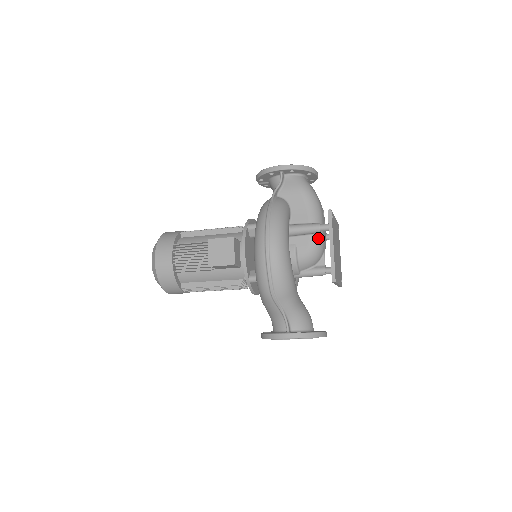
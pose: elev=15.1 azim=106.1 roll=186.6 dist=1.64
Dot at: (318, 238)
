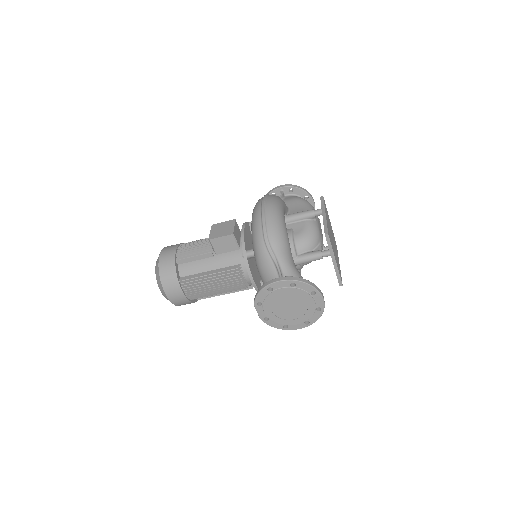
Dot at: (313, 224)
